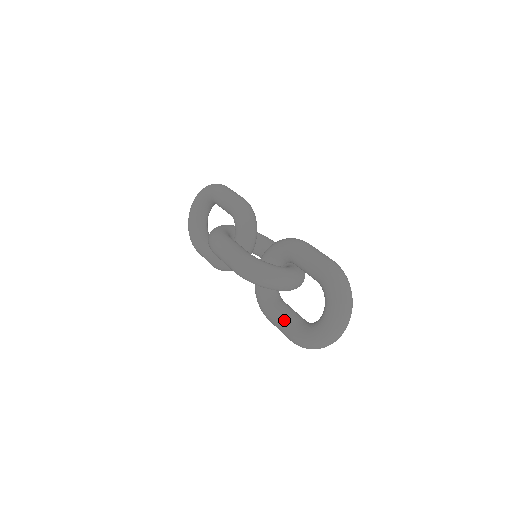
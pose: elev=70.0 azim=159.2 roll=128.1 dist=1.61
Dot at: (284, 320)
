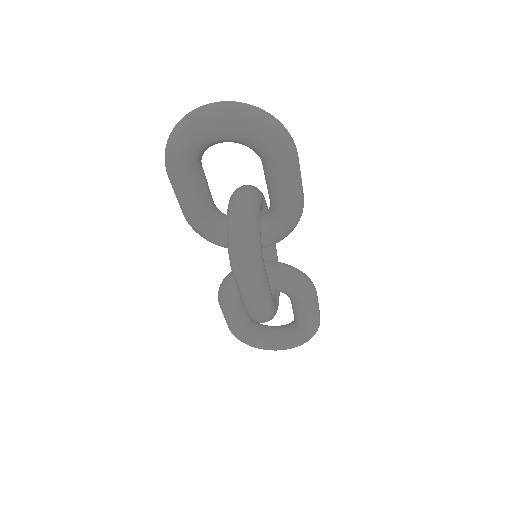
Dot at: (241, 325)
